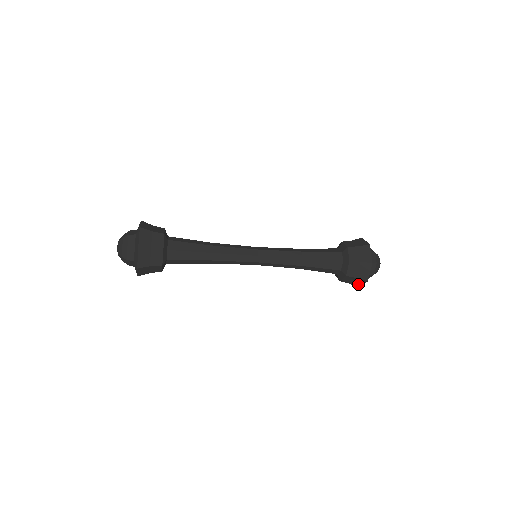
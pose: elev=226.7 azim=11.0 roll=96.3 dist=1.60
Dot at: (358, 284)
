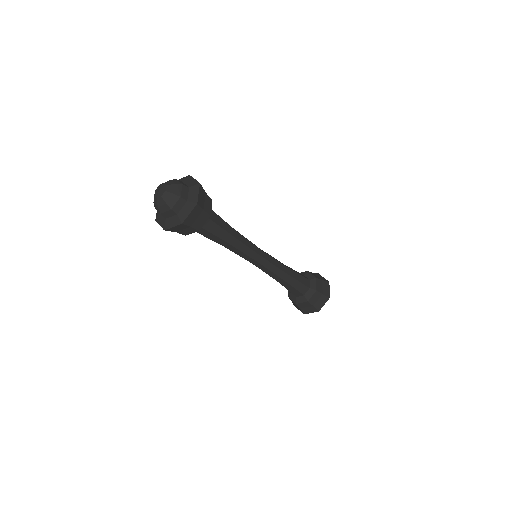
Dot at: (307, 311)
